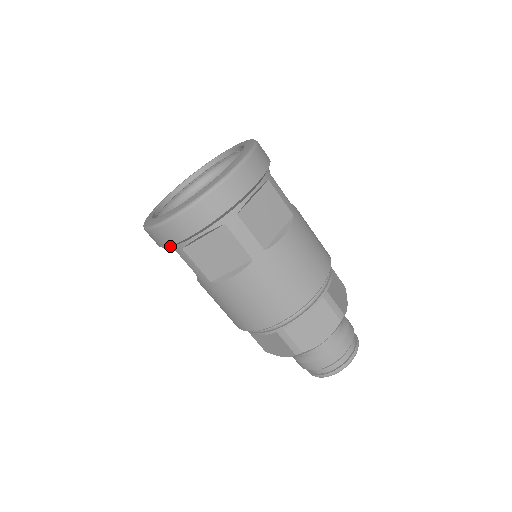
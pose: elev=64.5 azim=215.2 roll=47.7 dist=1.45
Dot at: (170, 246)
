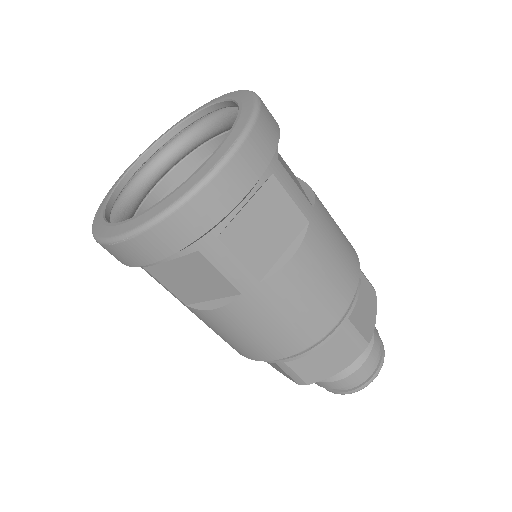
Dot at: (187, 247)
